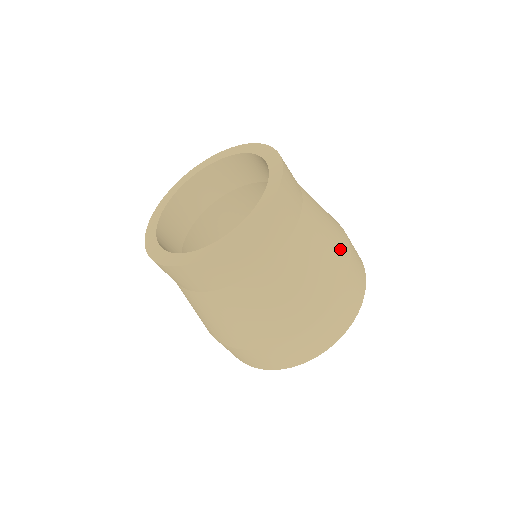
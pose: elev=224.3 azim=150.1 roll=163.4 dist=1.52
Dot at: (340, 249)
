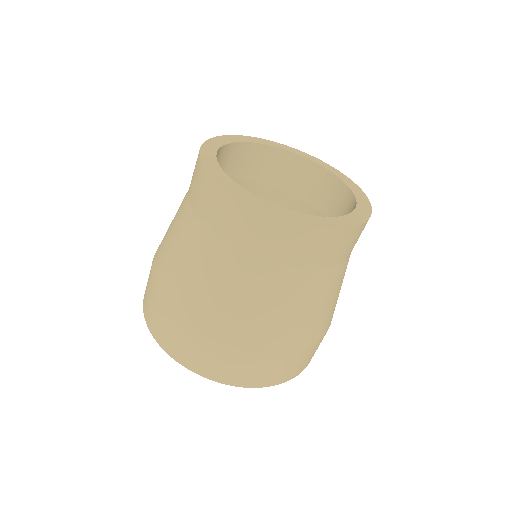
Dot at: occluded
